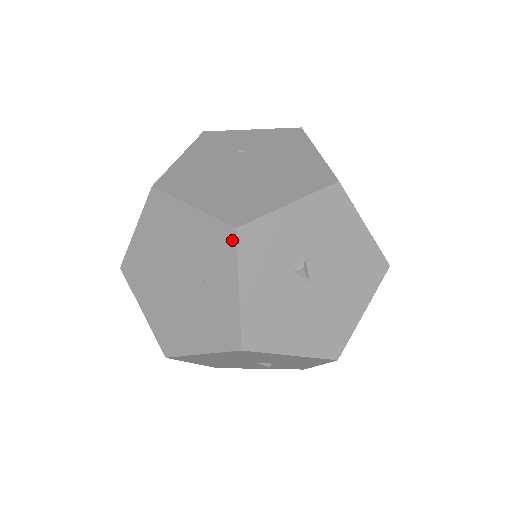
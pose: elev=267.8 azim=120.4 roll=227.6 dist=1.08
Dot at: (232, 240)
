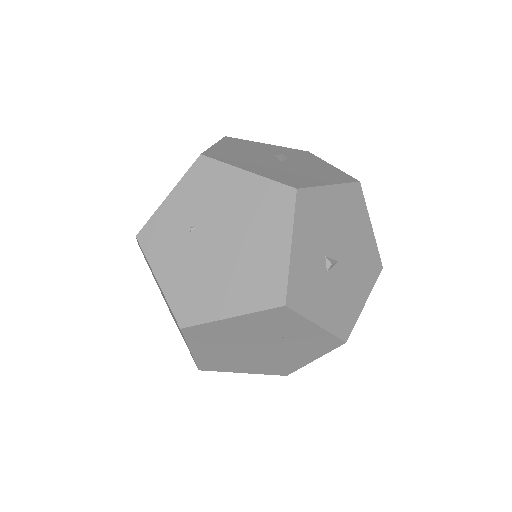
Dot at: (288, 312)
